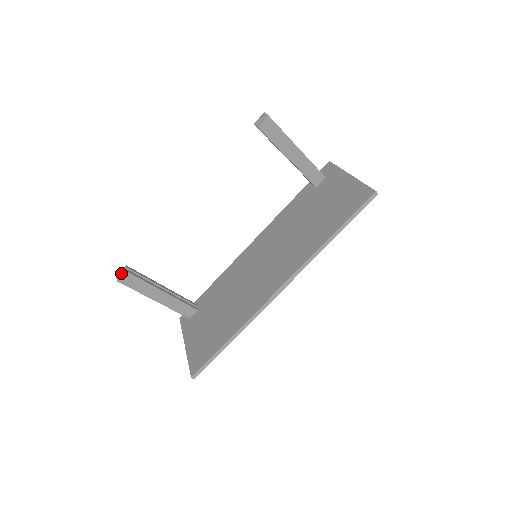
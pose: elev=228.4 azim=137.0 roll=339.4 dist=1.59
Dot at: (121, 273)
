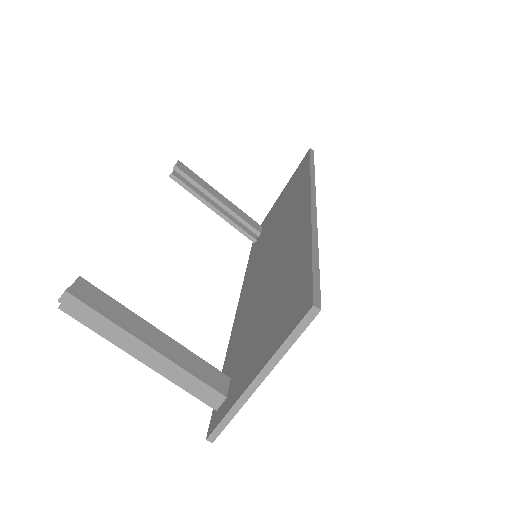
Dot at: occluded
